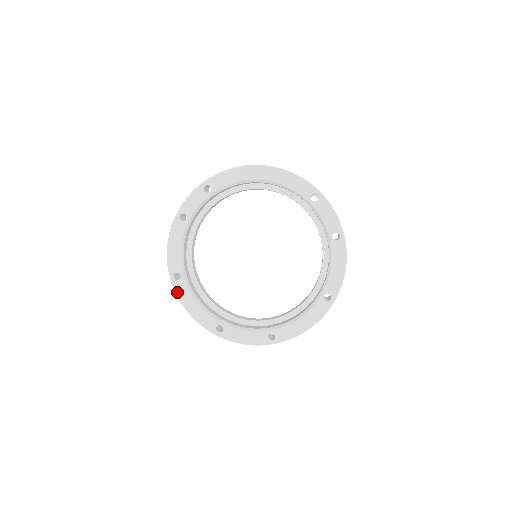
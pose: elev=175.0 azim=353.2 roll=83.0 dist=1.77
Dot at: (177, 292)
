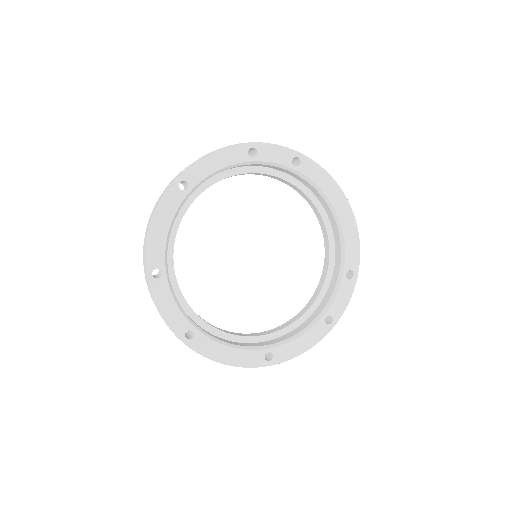
Dot at: (165, 197)
